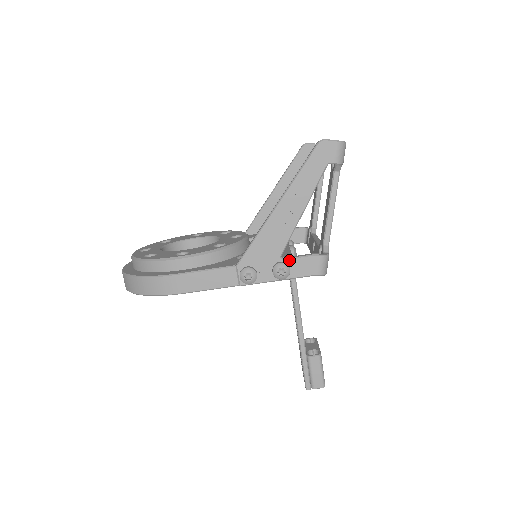
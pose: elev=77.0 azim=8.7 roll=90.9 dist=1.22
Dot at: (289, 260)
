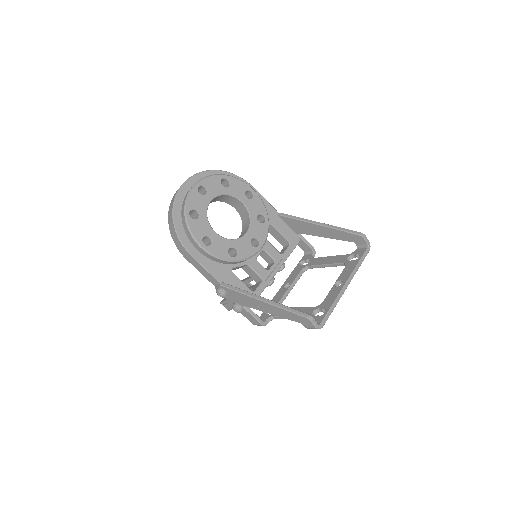
Dot at: (246, 310)
